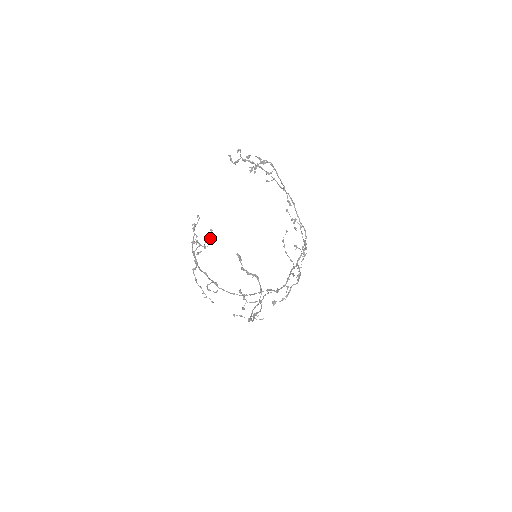
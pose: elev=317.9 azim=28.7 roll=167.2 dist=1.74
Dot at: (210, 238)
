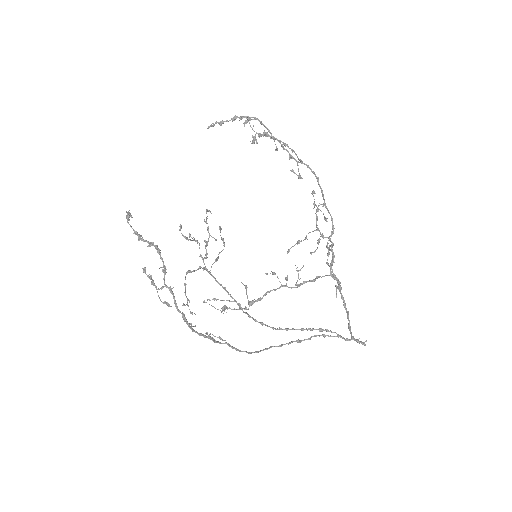
Dot at: (221, 238)
